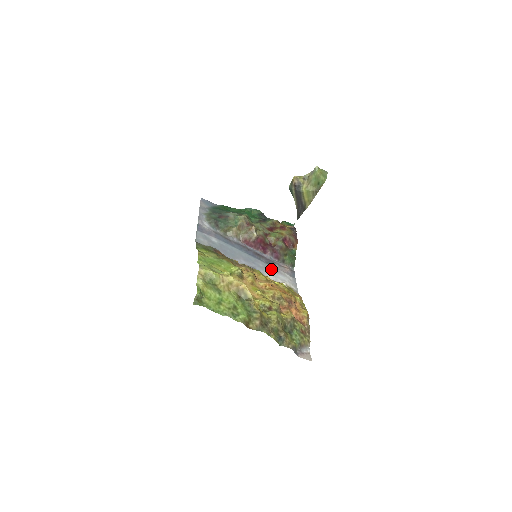
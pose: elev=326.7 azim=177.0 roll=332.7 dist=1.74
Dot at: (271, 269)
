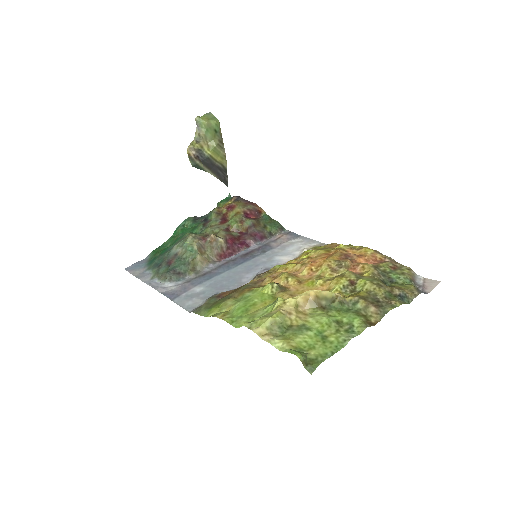
Dot at: (275, 253)
